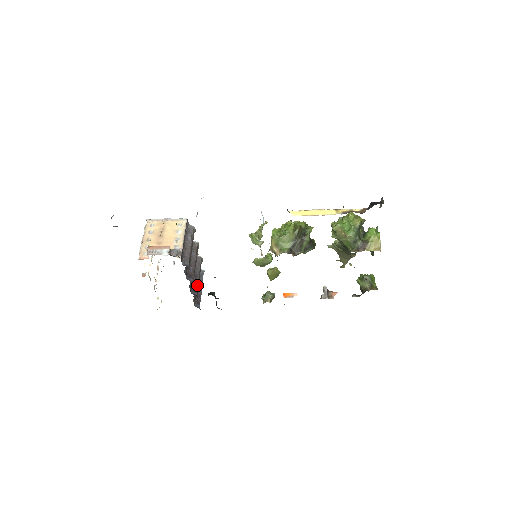
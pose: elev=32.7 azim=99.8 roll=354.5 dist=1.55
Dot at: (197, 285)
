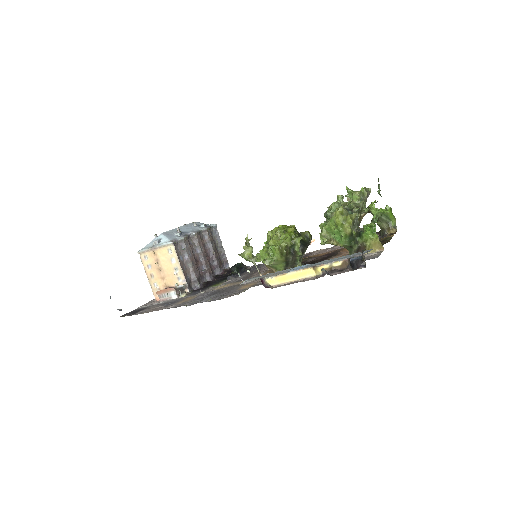
Dot at: (216, 262)
